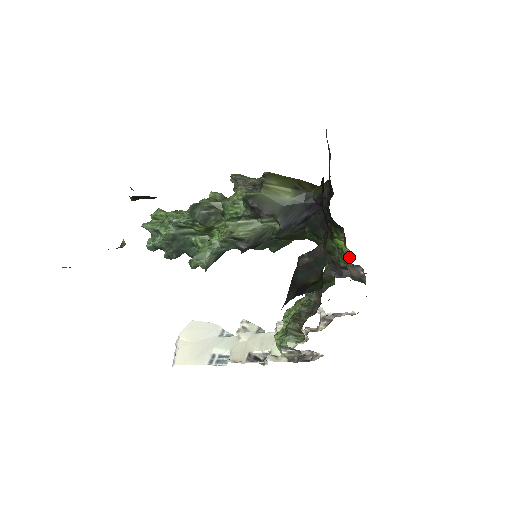
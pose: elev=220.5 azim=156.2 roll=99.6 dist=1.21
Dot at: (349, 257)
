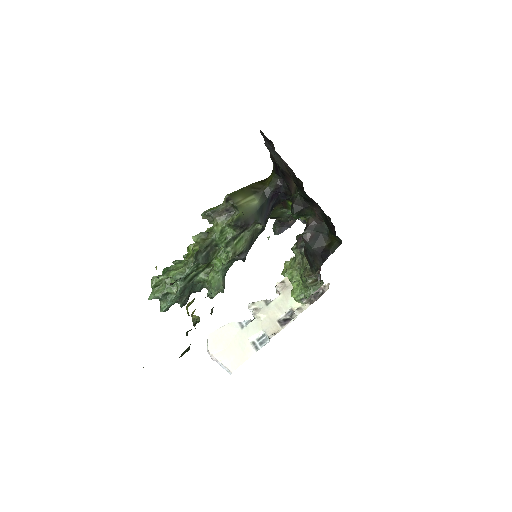
Dot at: occluded
